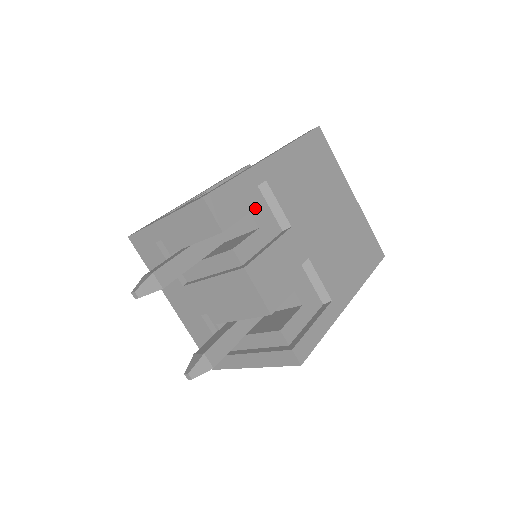
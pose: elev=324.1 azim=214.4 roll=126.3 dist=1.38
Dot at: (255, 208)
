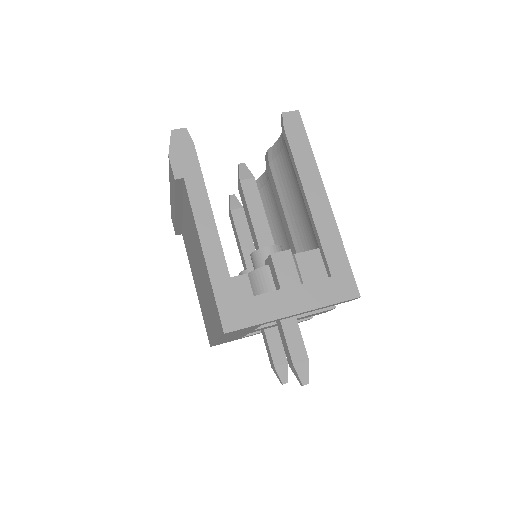
Dot at: occluded
